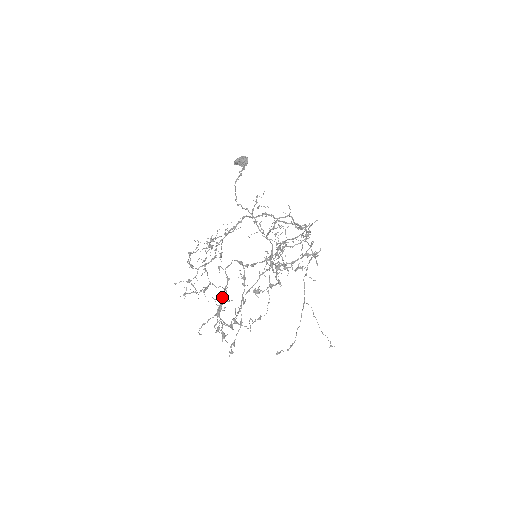
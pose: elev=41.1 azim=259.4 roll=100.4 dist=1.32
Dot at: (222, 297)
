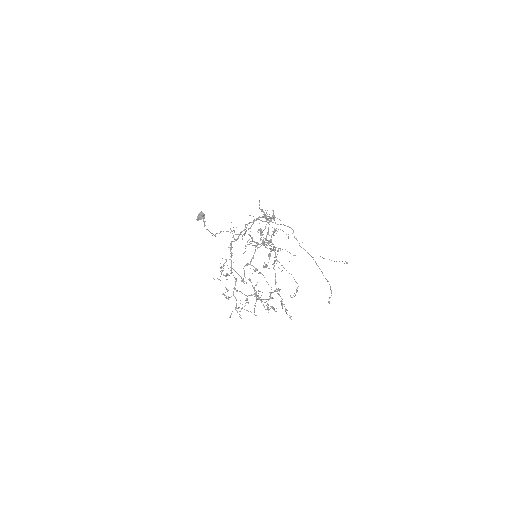
Dot at: occluded
